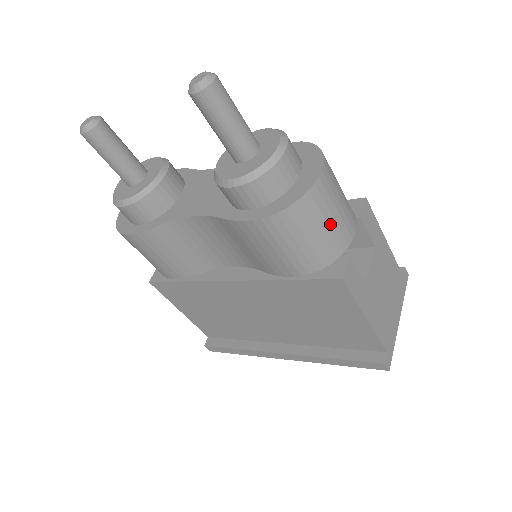
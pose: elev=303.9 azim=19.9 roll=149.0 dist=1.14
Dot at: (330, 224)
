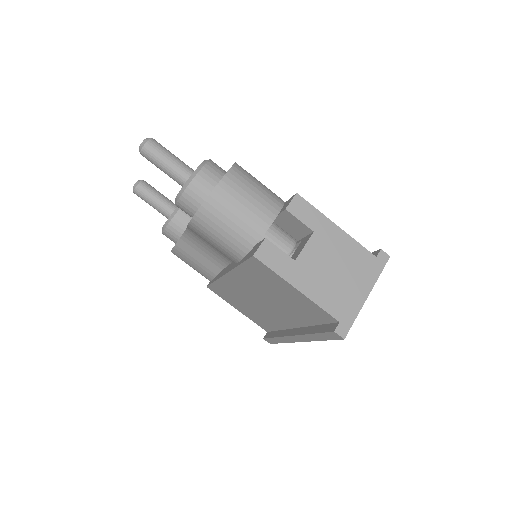
Dot at: (239, 216)
